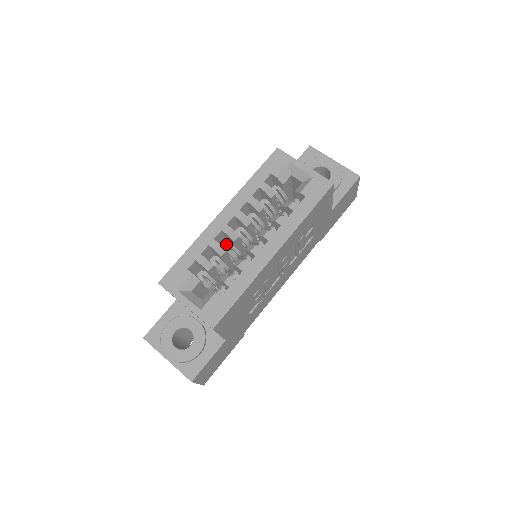
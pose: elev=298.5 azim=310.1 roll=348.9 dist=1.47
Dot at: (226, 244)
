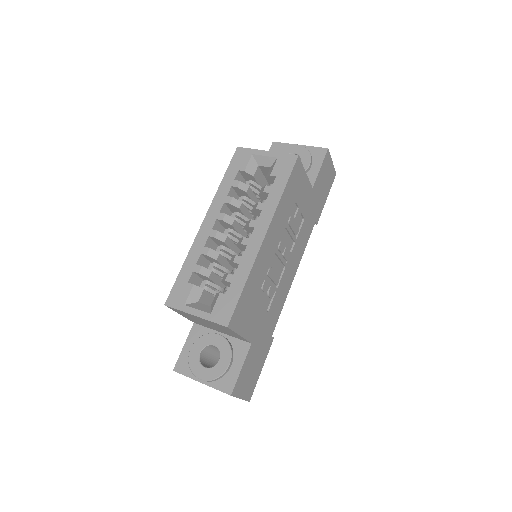
Dot at: (219, 249)
